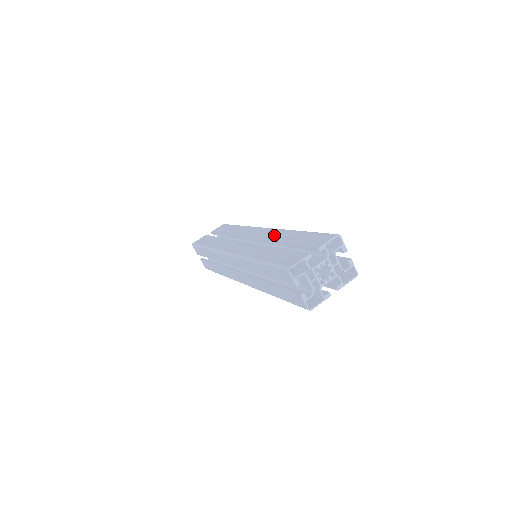
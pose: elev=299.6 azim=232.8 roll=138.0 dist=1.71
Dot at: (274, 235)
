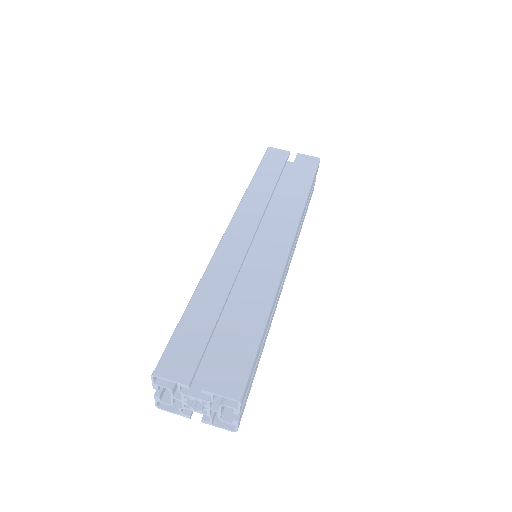
Dot at: (261, 277)
